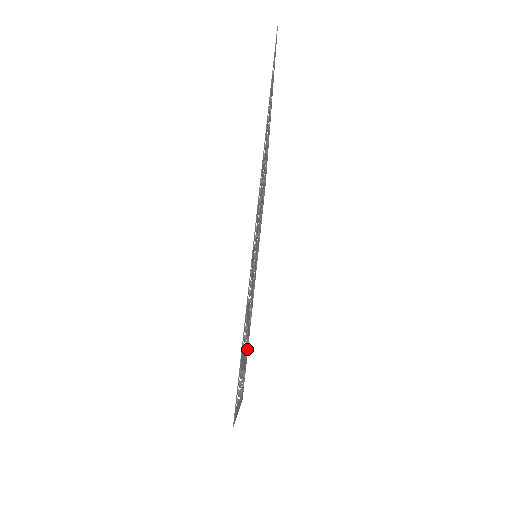
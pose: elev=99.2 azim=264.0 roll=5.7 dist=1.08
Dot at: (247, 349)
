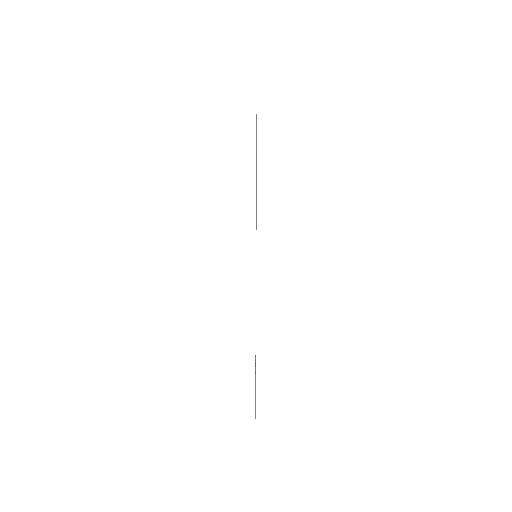
Dot at: occluded
